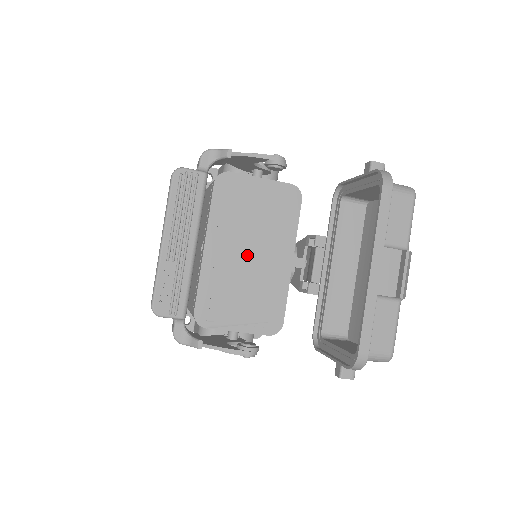
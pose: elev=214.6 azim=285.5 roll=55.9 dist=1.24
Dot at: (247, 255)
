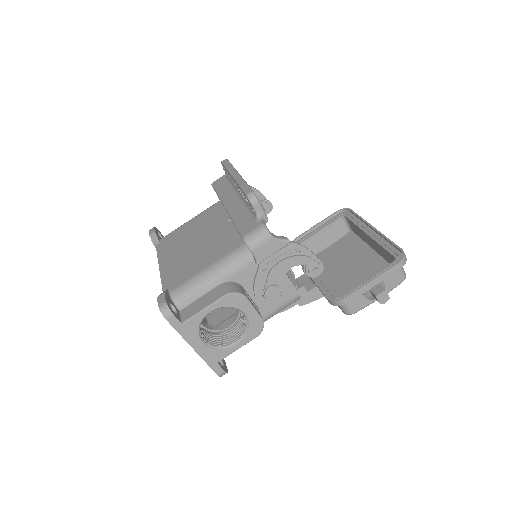
Dot at: occluded
